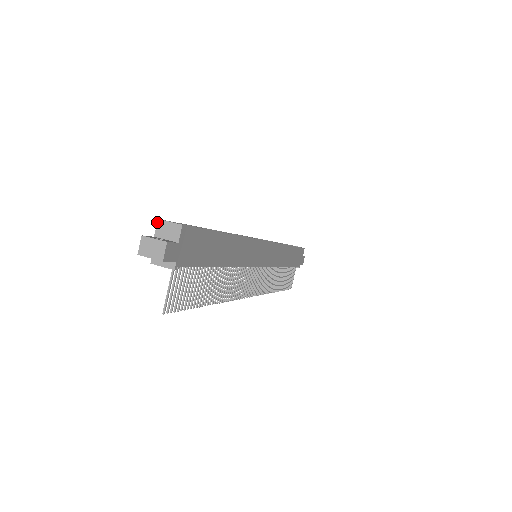
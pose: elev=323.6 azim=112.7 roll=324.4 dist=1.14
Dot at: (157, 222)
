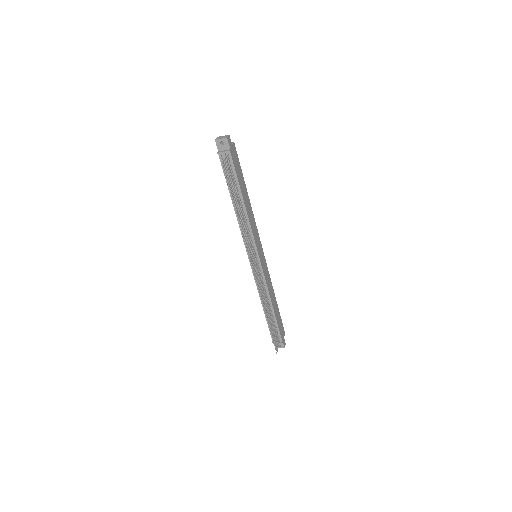
Dot at: occluded
